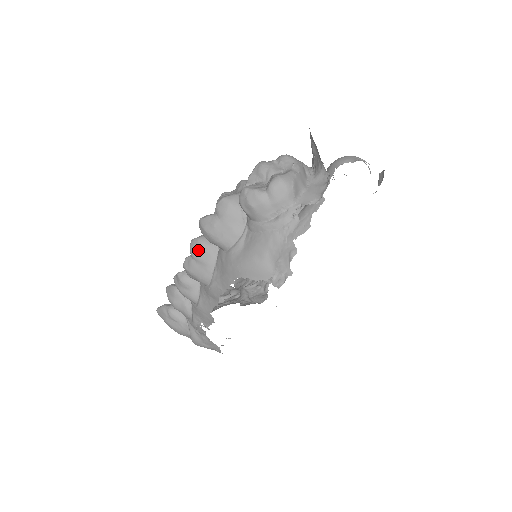
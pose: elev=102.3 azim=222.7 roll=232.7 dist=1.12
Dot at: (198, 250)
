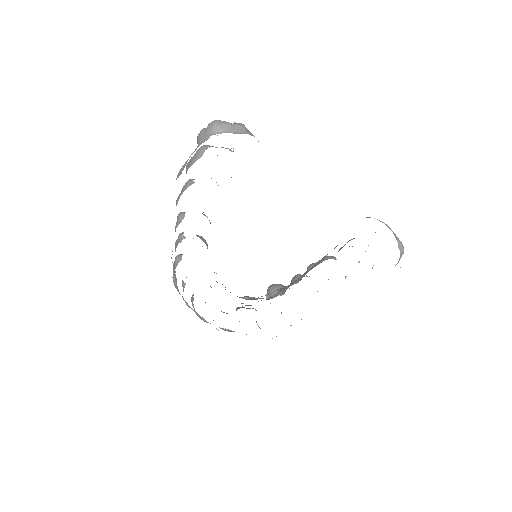
Dot at: (185, 184)
